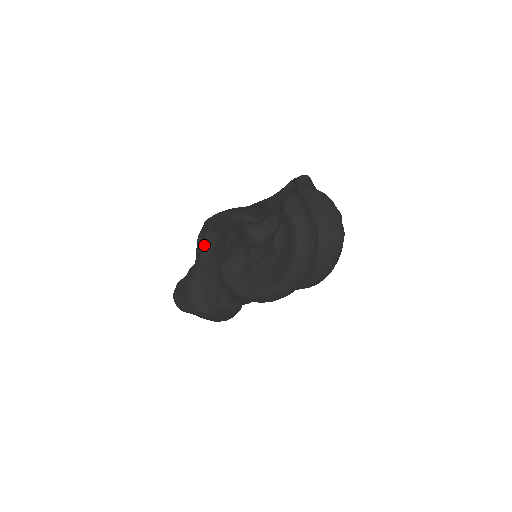
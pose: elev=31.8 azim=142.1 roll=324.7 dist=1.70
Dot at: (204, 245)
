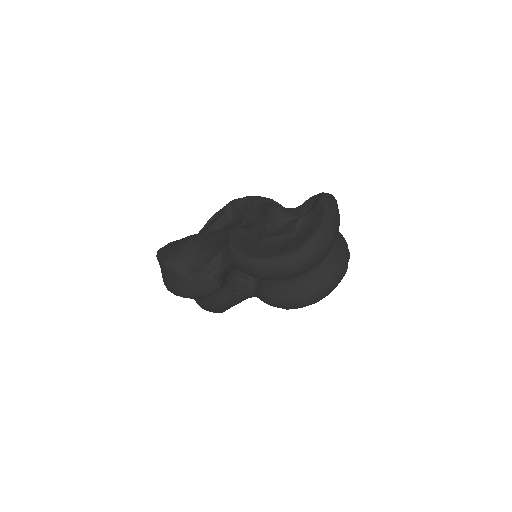
Dot at: (216, 222)
